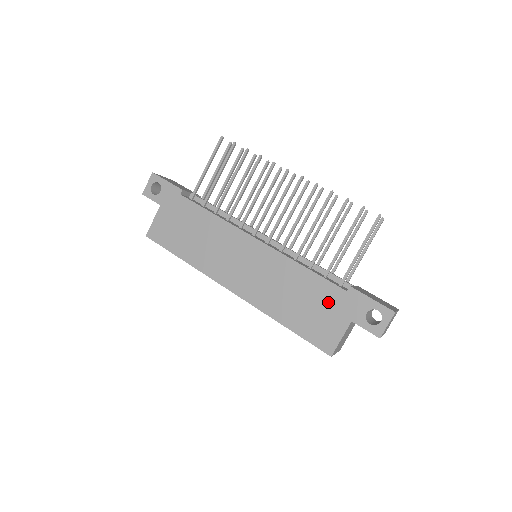
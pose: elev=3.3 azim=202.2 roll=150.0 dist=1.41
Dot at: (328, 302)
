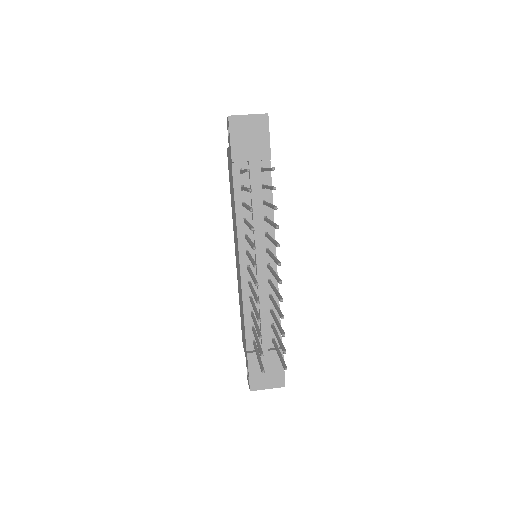
Dot at: (244, 337)
